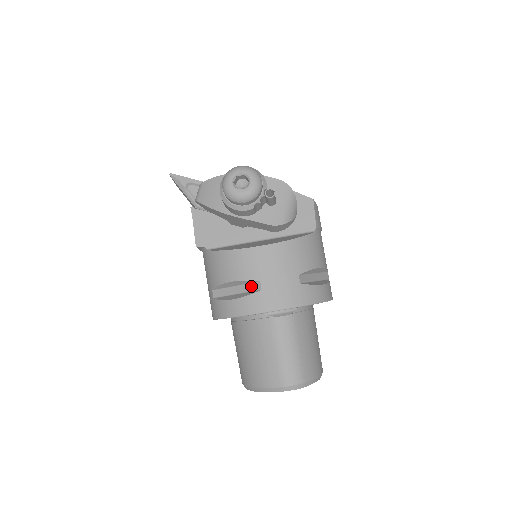
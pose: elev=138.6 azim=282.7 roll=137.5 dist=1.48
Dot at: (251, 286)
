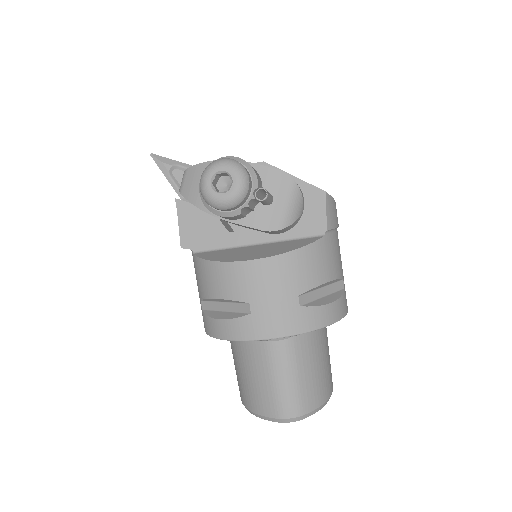
Dot at: (240, 306)
